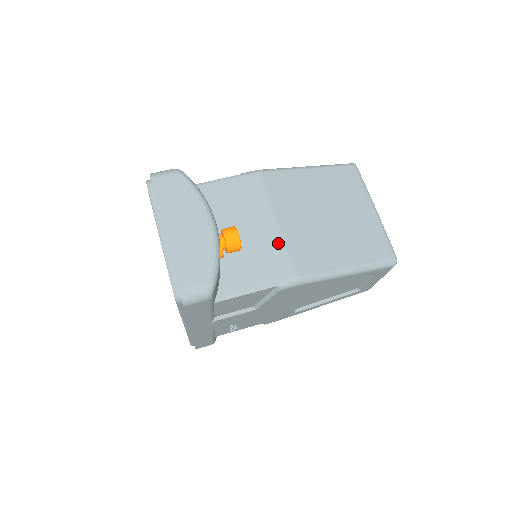
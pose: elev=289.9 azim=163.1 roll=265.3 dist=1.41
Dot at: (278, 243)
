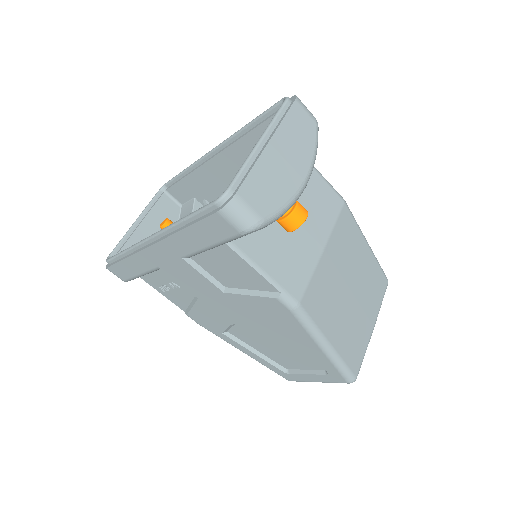
Dot at: (311, 263)
